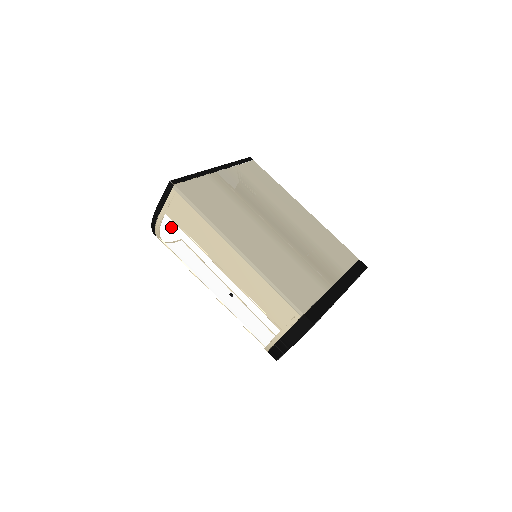
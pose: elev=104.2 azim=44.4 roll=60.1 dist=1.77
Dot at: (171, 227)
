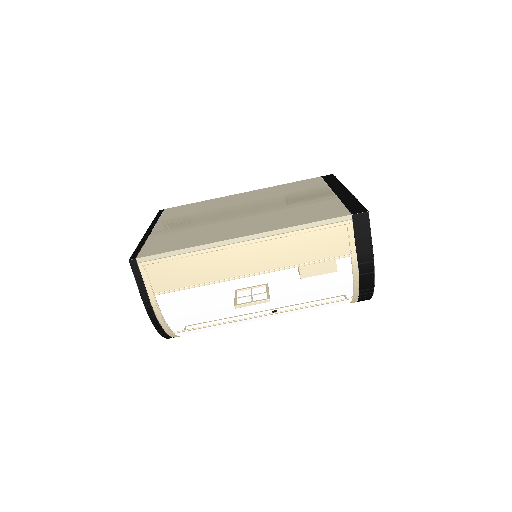
Dot at: (172, 301)
